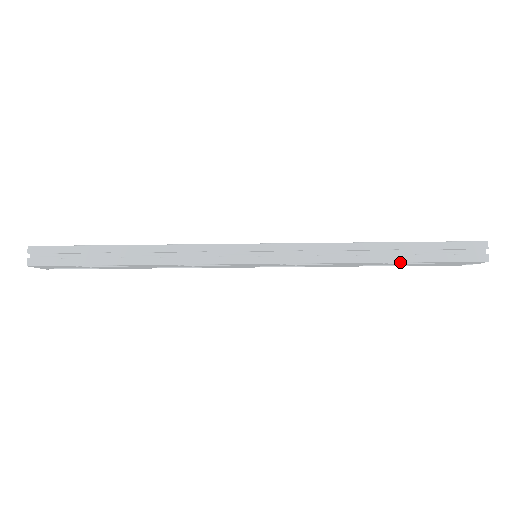
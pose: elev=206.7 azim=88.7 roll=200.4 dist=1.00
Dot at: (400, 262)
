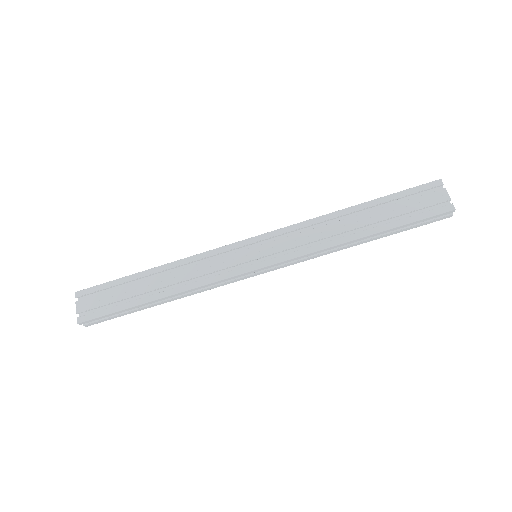
Dot at: (367, 202)
